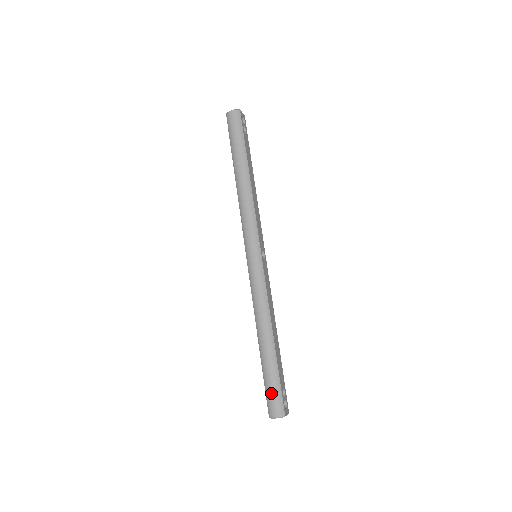
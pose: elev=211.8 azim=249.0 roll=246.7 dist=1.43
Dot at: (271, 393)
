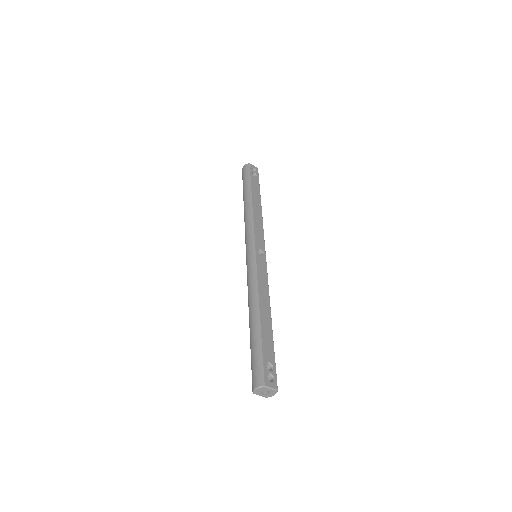
Dot at: (253, 365)
